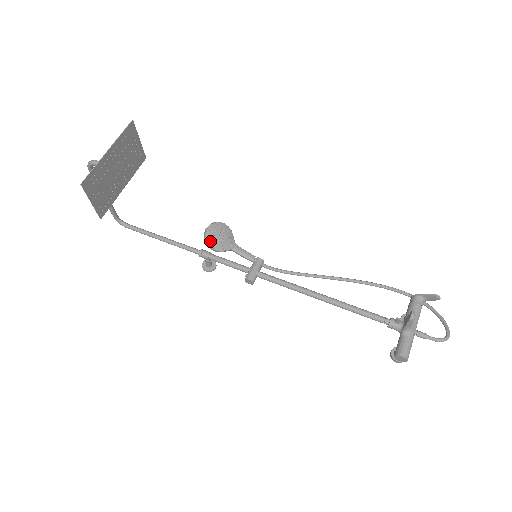
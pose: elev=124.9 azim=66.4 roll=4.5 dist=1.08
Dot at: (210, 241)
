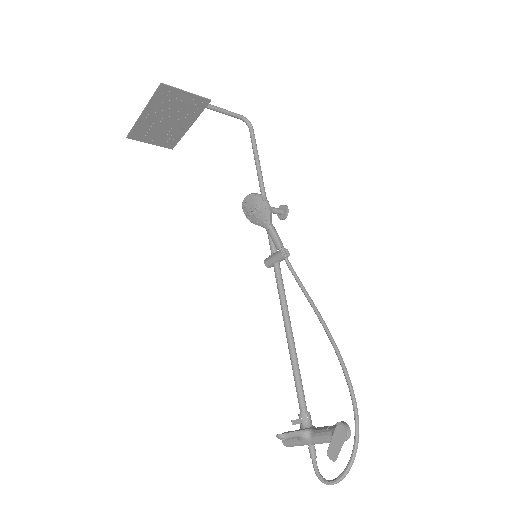
Dot at: (245, 210)
